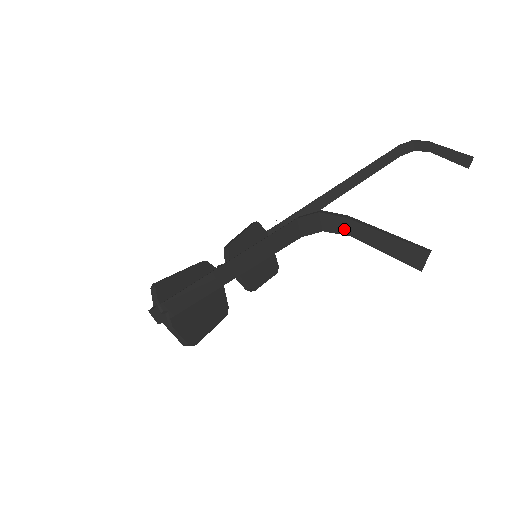
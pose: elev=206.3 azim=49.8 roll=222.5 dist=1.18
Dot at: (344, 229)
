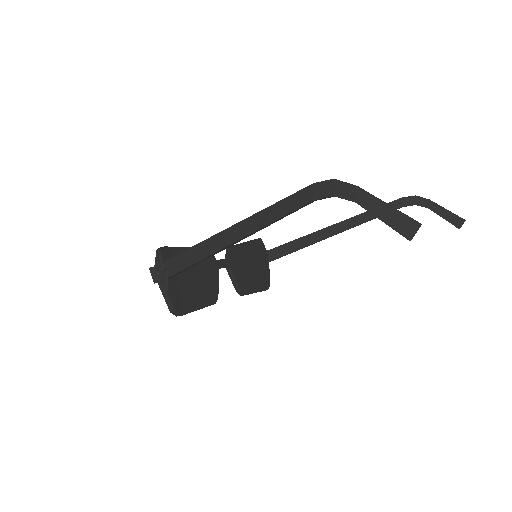
Dot at: (352, 196)
